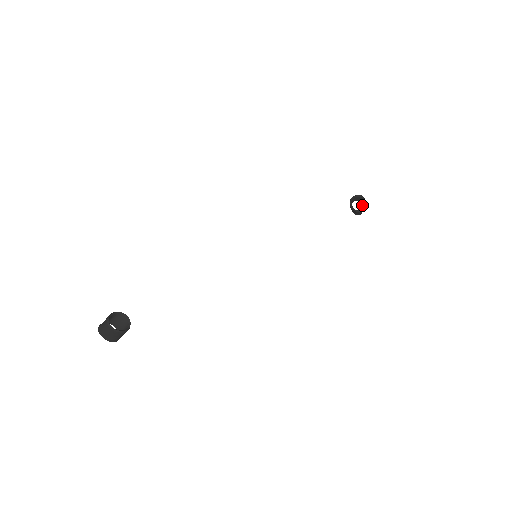
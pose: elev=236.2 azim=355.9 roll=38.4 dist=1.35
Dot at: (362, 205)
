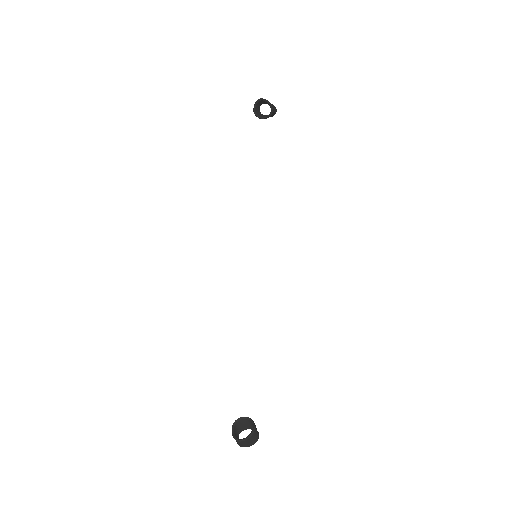
Dot at: occluded
